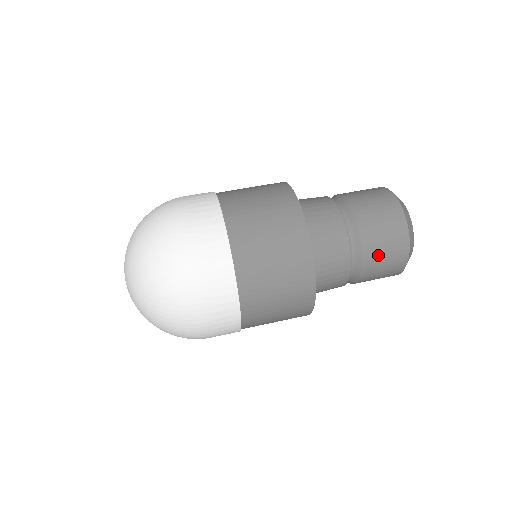
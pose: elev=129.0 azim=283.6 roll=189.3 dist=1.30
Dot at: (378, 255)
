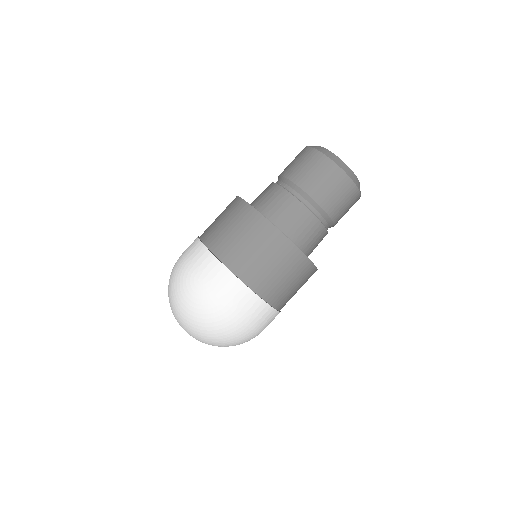
Dot at: (340, 210)
